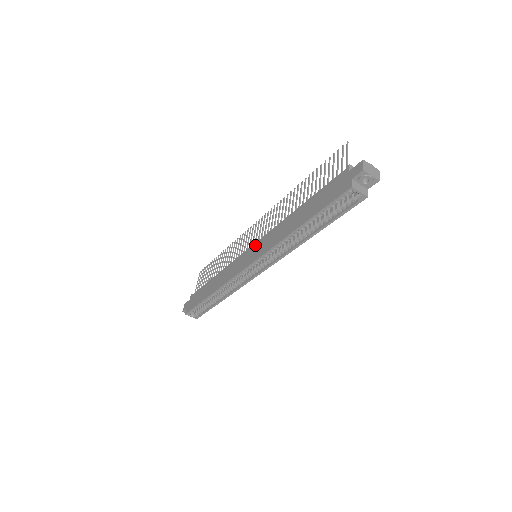
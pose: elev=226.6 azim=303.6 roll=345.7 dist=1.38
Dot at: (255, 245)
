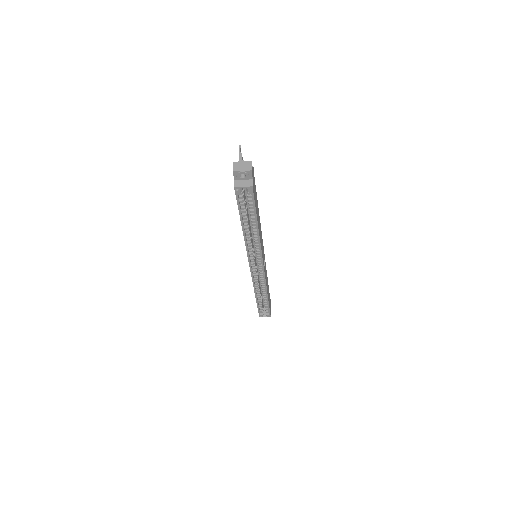
Dot at: occluded
